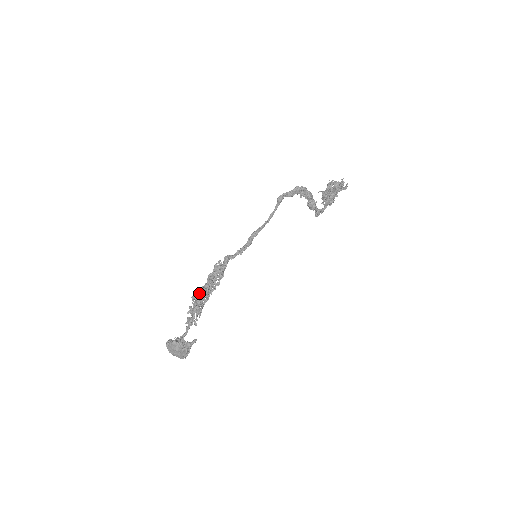
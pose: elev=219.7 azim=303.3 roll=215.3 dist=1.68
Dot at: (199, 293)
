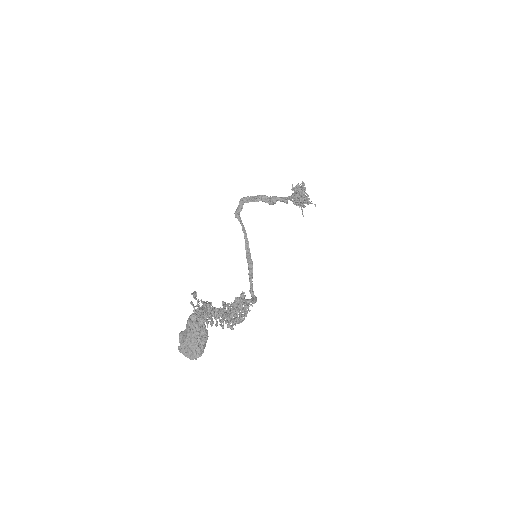
Dot at: occluded
